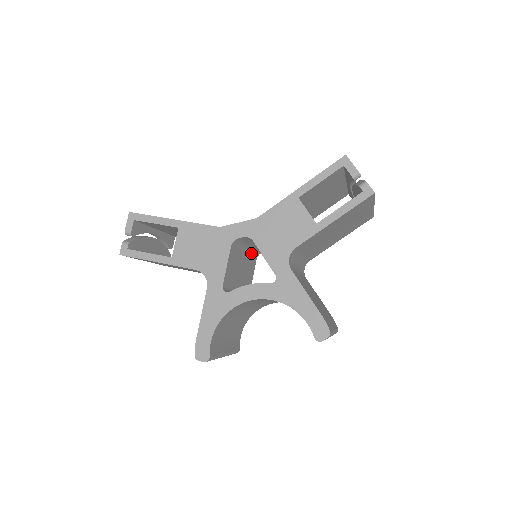
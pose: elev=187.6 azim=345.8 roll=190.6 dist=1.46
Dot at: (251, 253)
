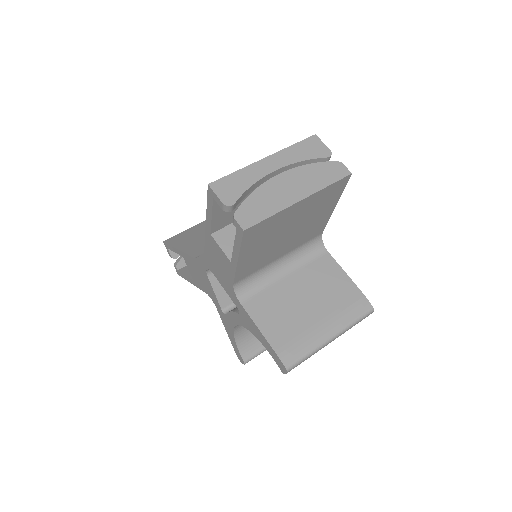
Dot at: occluded
